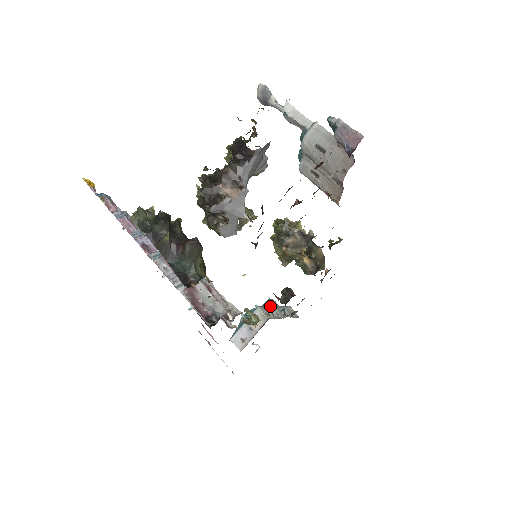
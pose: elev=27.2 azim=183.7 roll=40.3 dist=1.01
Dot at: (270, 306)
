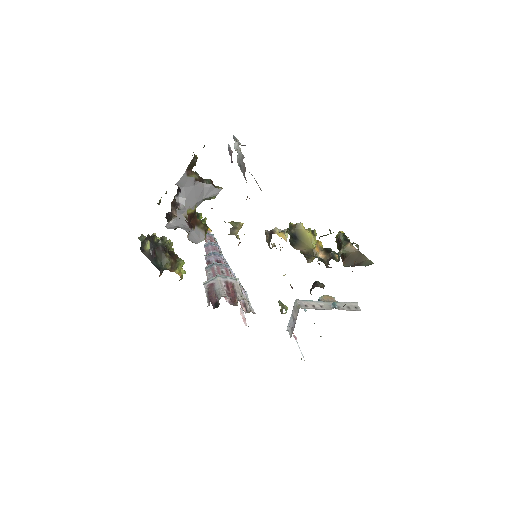
Dot at: (320, 301)
